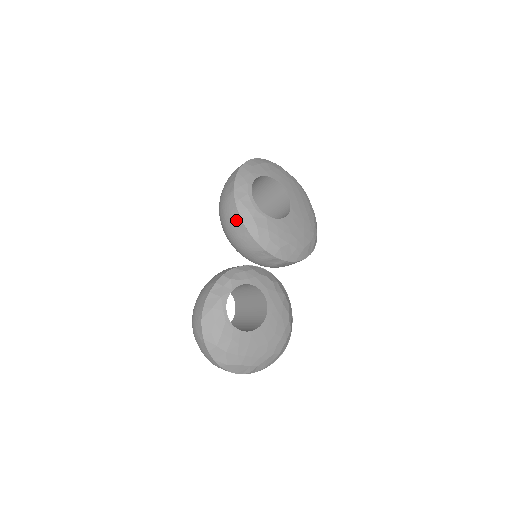
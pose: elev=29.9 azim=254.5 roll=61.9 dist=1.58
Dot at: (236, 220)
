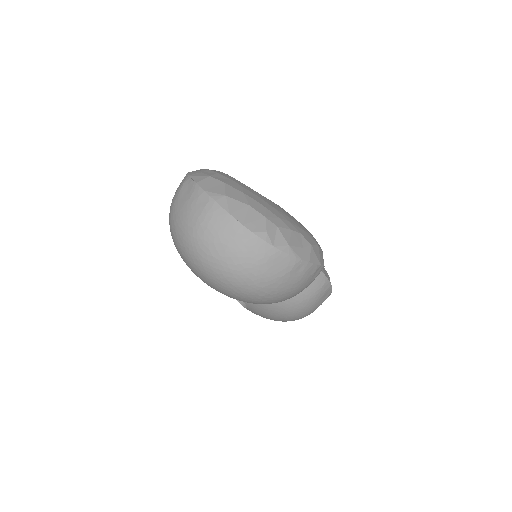
Dot at: occluded
